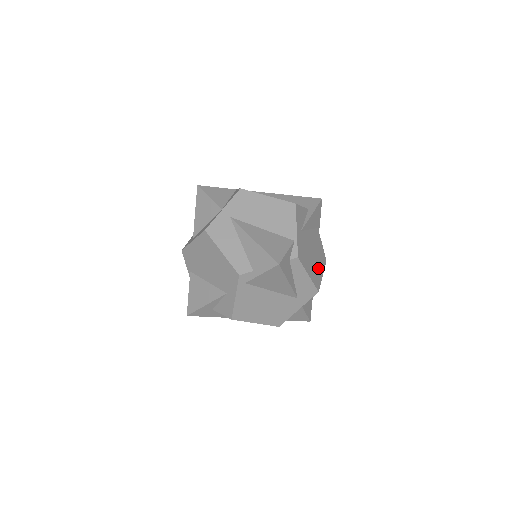
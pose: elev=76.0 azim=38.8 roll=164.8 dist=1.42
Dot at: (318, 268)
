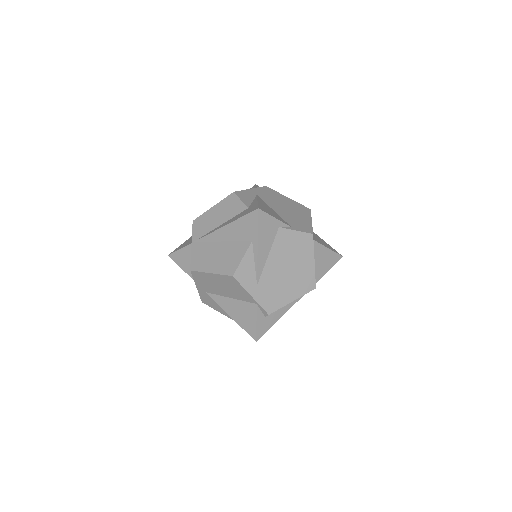
Dot at: (303, 268)
